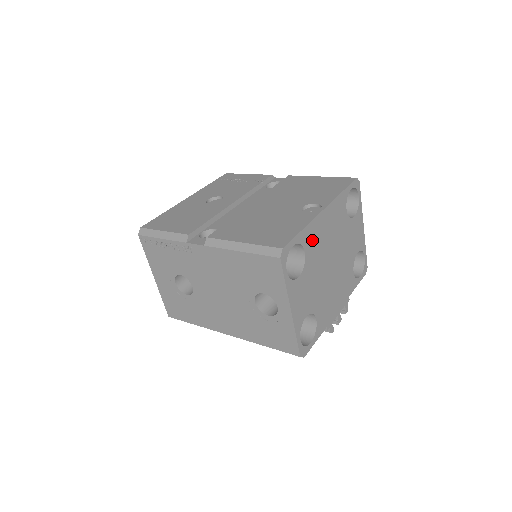
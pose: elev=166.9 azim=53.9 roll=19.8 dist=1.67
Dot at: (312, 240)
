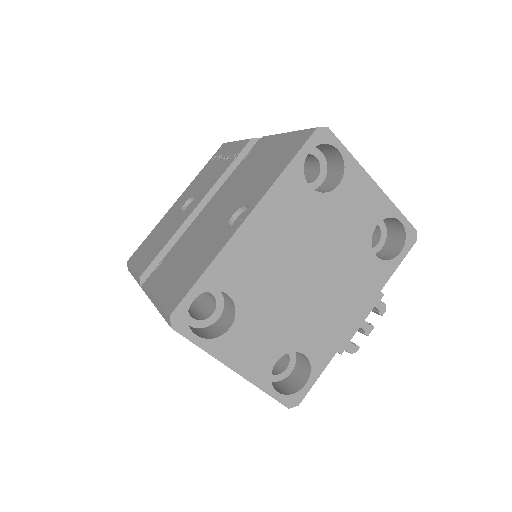
Dot at: (238, 271)
